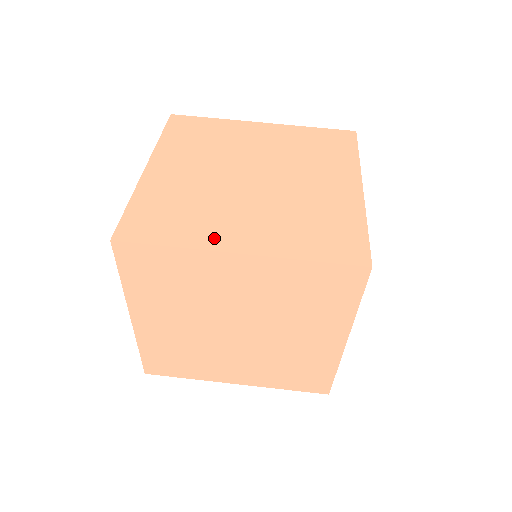
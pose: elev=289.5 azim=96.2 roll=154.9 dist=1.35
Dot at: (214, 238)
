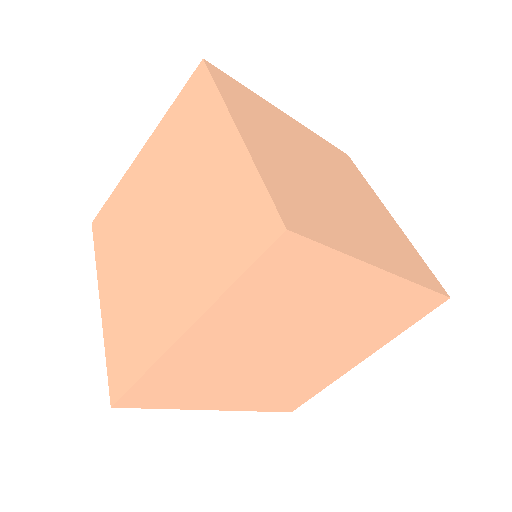
Dot at: (162, 334)
